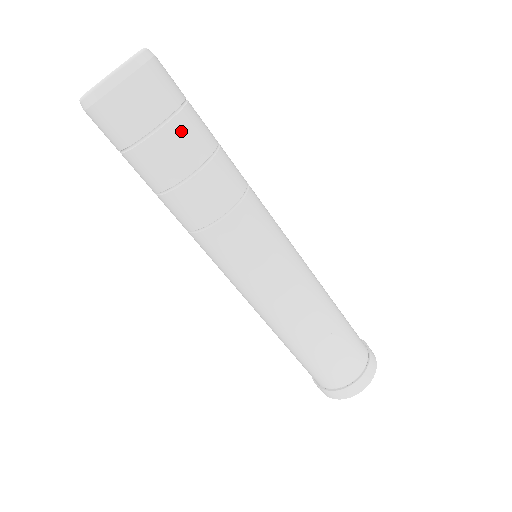
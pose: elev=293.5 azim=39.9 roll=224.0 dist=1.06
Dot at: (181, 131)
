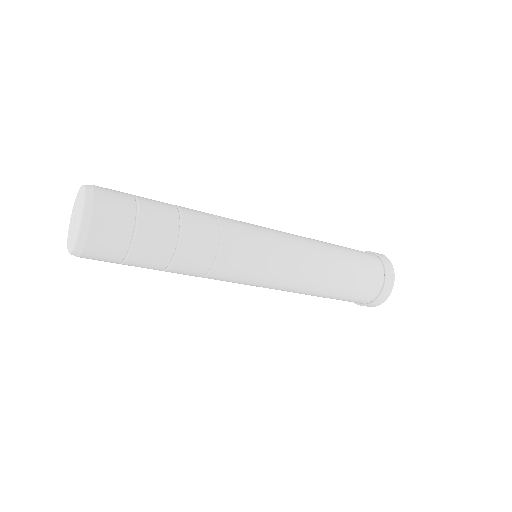
Dot at: (146, 242)
